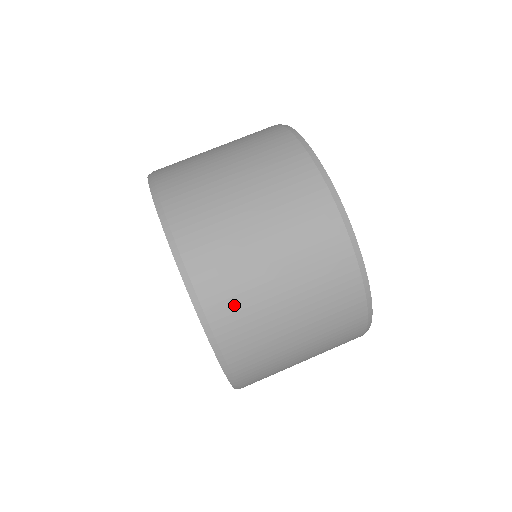
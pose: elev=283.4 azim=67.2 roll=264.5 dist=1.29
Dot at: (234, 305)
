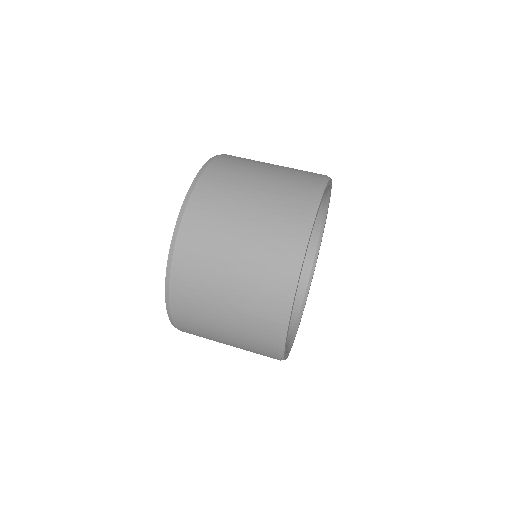
Dot at: (192, 271)
